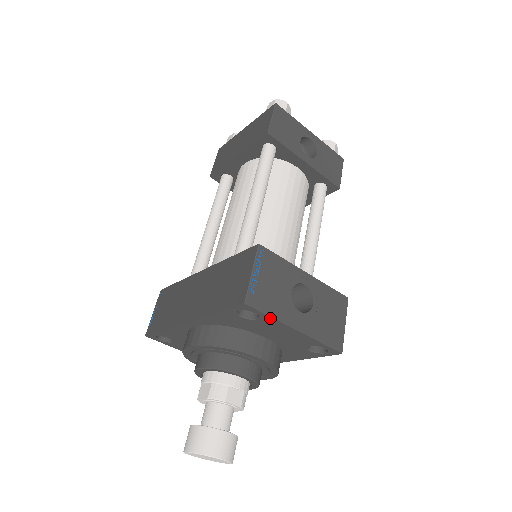
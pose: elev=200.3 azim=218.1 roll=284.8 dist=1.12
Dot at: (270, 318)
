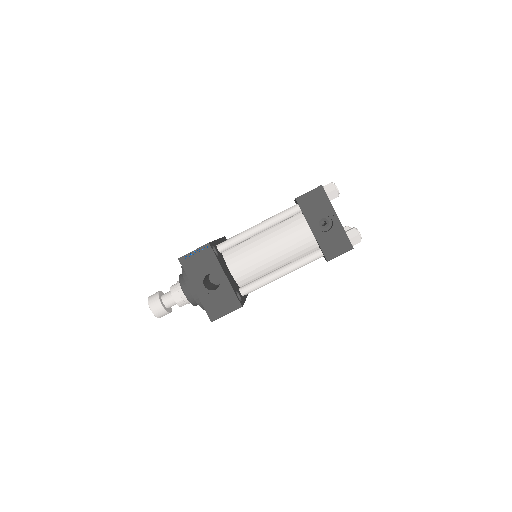
Dot at: (187, 274)
